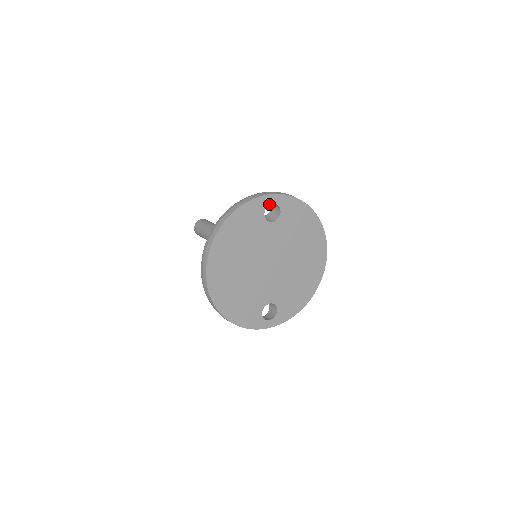
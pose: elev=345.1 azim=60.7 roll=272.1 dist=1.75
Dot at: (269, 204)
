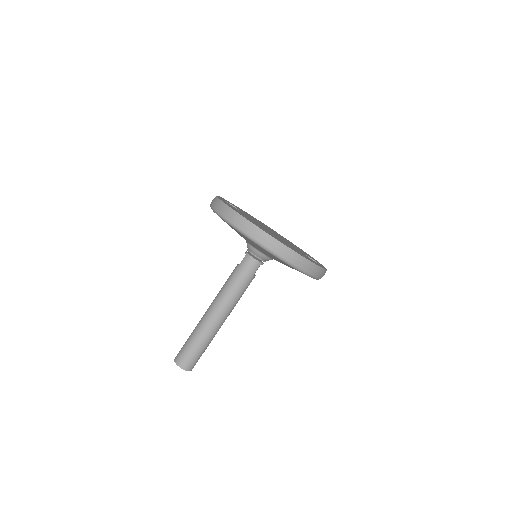
Dot at: occluded
